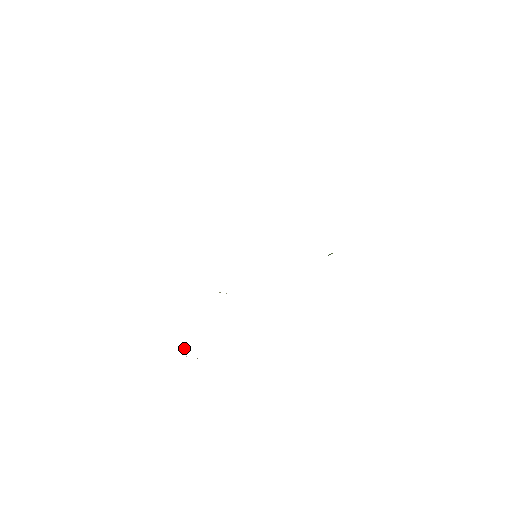
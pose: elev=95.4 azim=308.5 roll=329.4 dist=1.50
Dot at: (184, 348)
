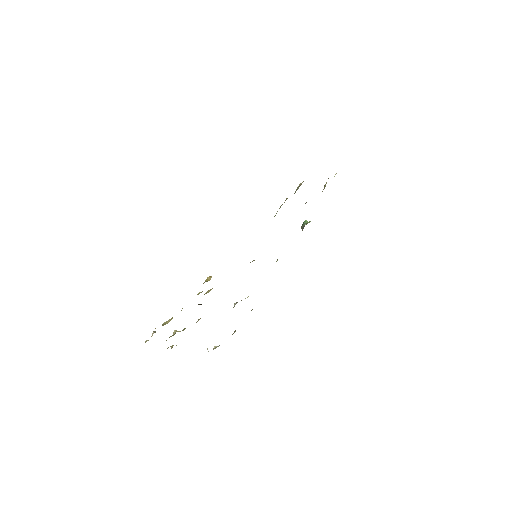
Dot at: (207, 348)
